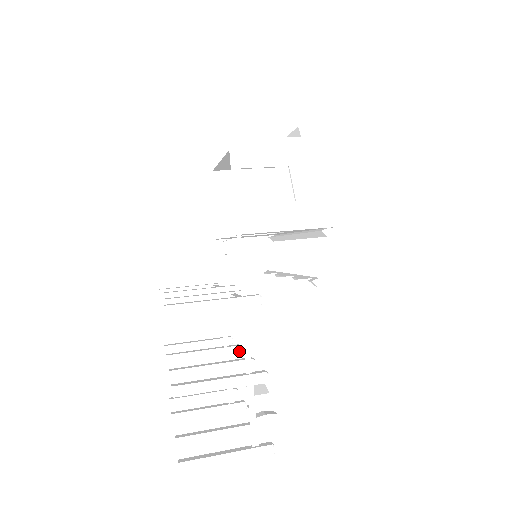
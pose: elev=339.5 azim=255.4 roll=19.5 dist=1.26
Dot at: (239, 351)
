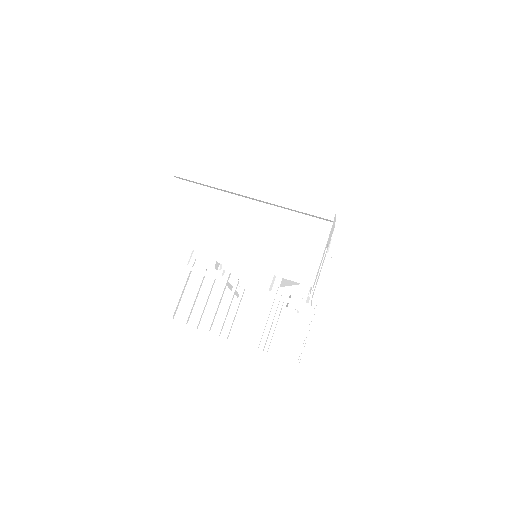
Dot at: occluded
